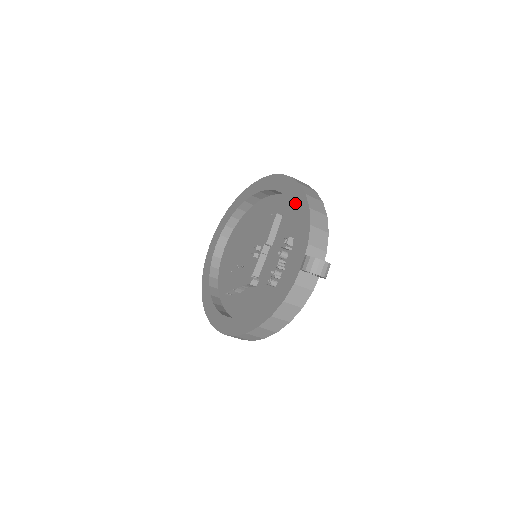
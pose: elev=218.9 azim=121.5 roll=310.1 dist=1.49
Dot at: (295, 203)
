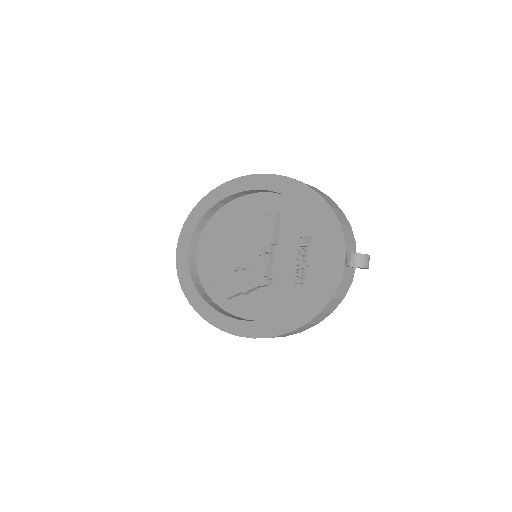
Dot at: (307, 203)
